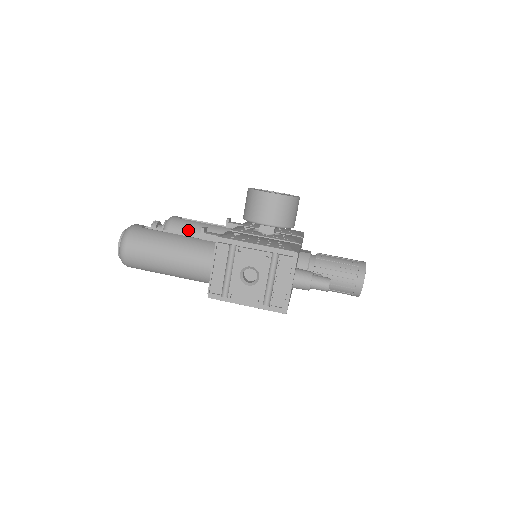
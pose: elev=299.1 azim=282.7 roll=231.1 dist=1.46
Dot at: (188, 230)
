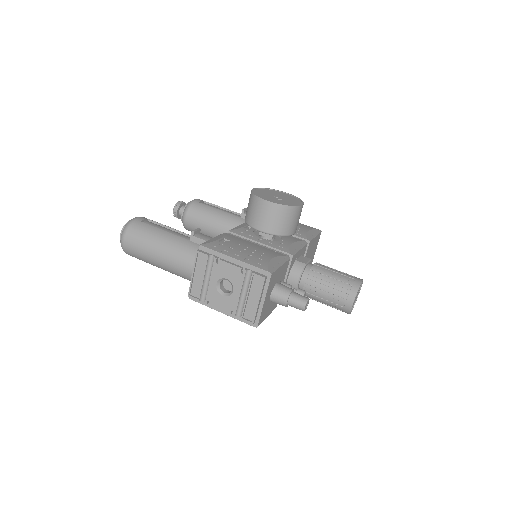
Dot at: (205, 216)
